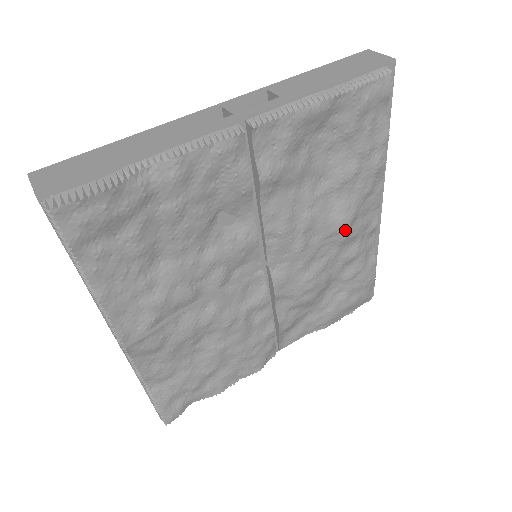
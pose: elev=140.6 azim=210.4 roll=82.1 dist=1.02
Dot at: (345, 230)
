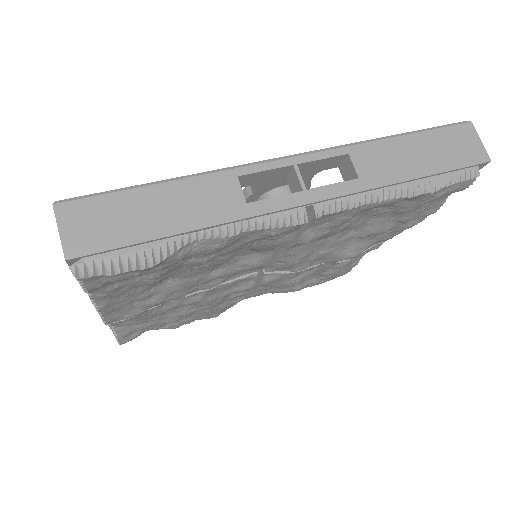
Dot at: occluded
